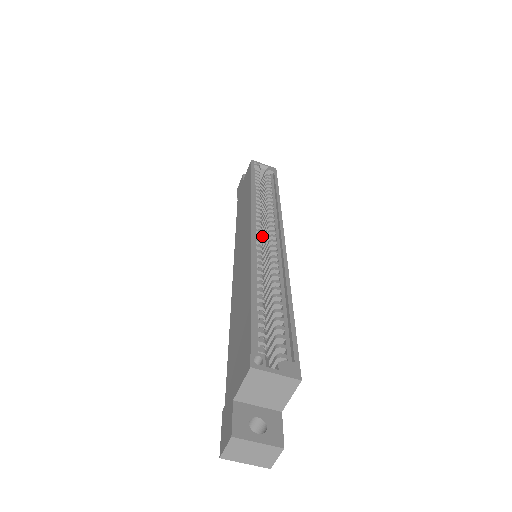
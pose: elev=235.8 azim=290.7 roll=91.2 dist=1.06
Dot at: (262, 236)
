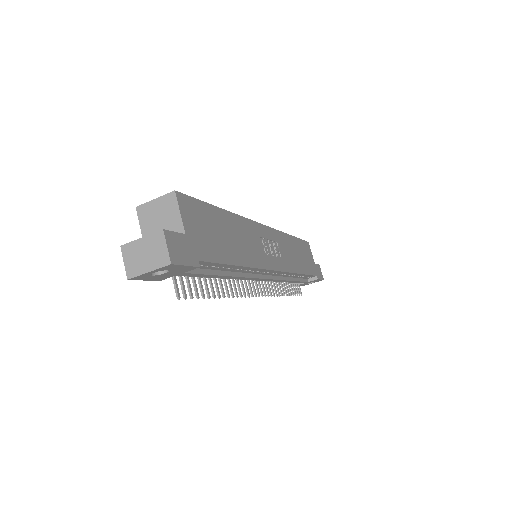
Dot at: occluded
